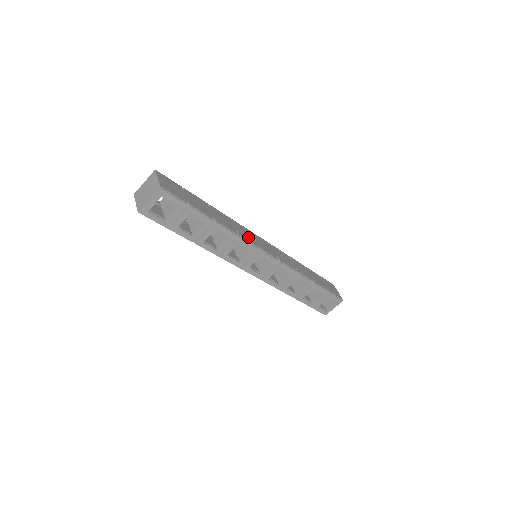
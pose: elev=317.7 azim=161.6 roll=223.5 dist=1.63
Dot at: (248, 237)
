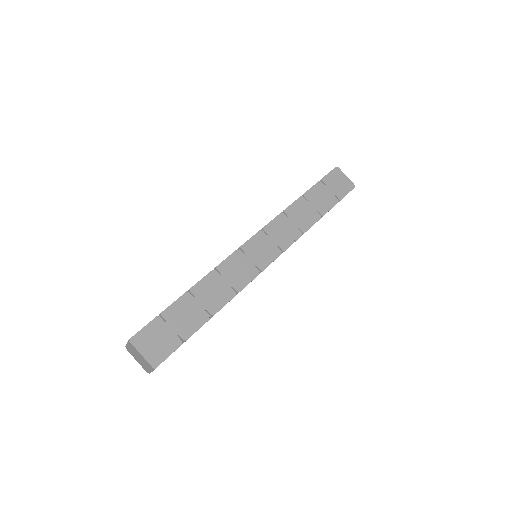
Dot at: (243, 273)
